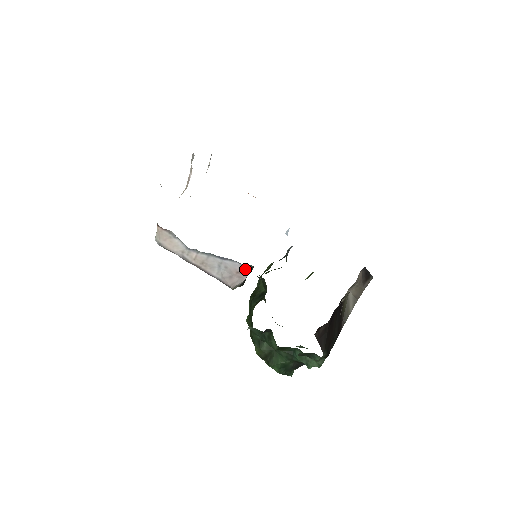
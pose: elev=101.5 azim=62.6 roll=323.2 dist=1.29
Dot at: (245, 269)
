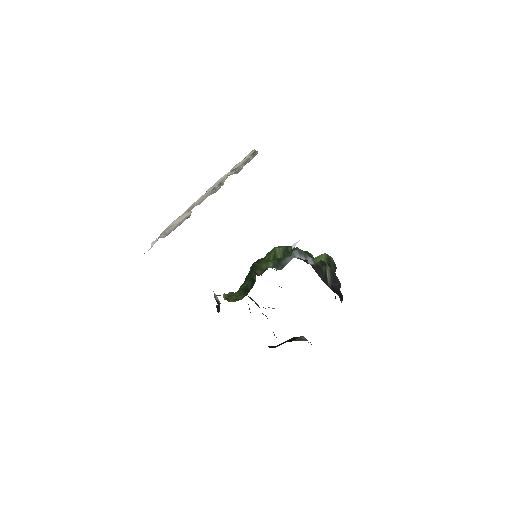
Dot at: occluded
